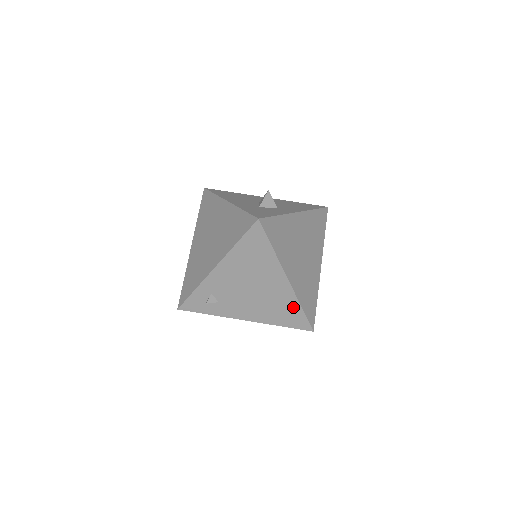
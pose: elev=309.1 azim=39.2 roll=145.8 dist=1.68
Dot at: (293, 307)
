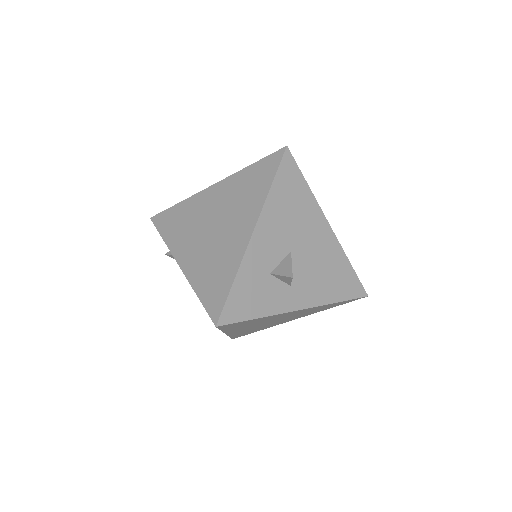
Dot at: occluded
